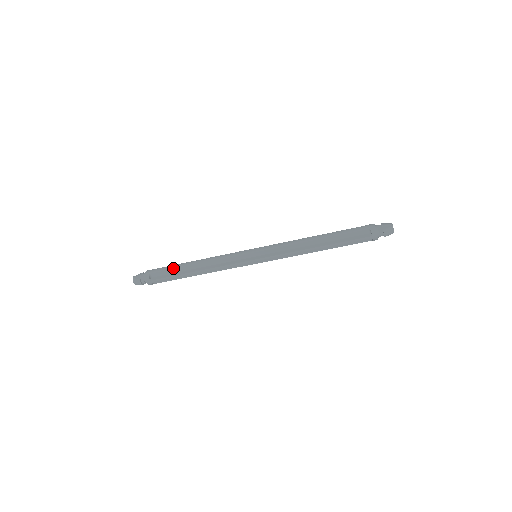
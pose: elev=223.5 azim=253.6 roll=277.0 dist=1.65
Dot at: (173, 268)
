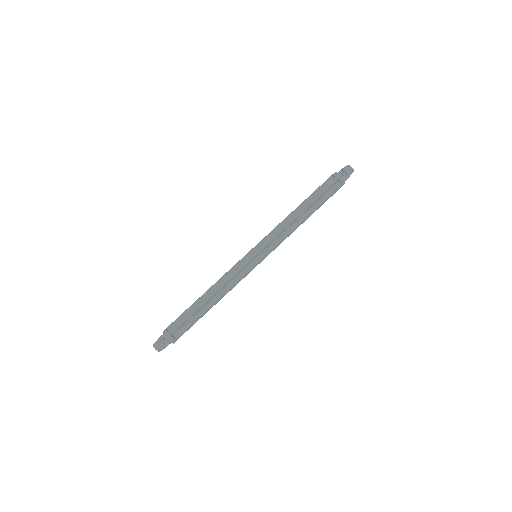
Dot at: (187, 309)
